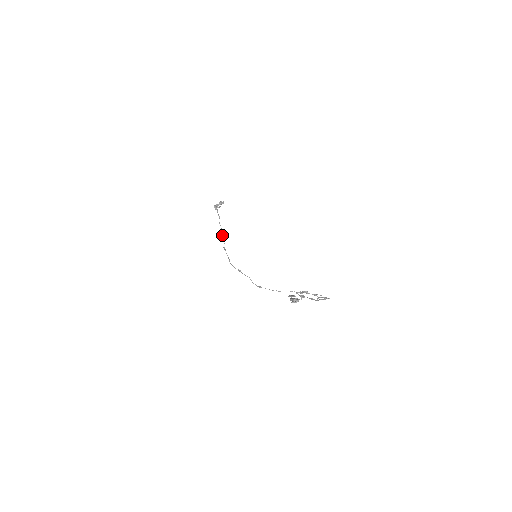
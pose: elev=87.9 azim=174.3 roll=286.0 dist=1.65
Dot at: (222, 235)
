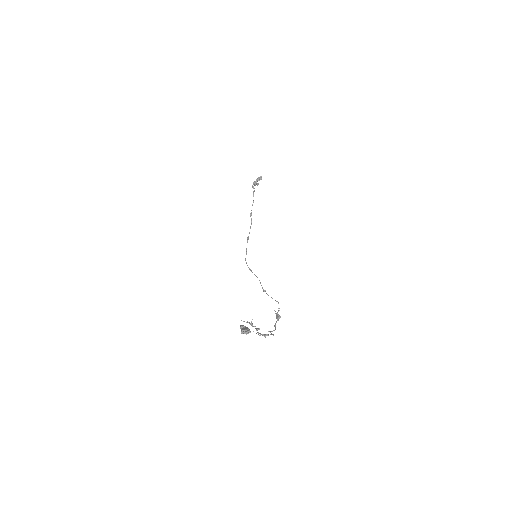
Dot at: (251, 221)
